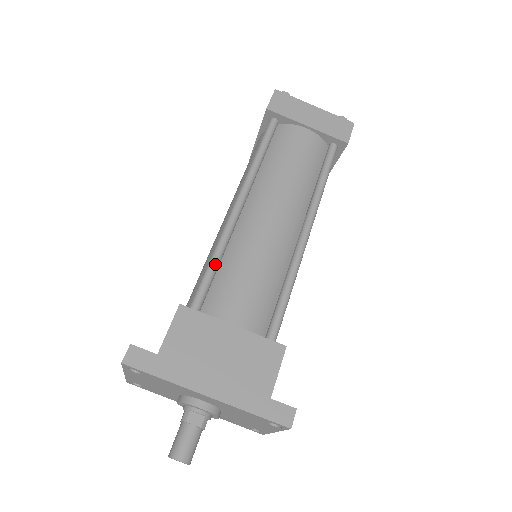
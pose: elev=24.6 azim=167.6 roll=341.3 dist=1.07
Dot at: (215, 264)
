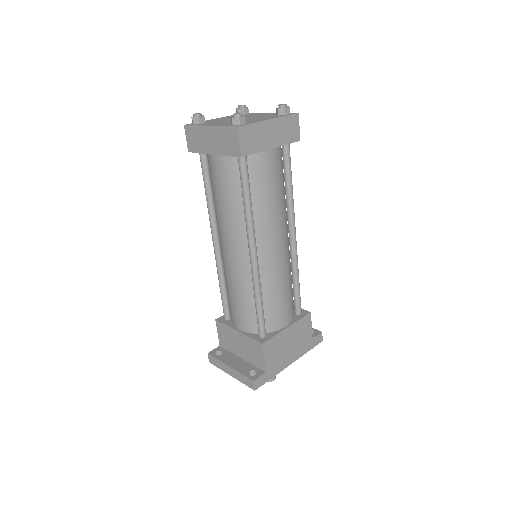
Dot at: (262, 304)
